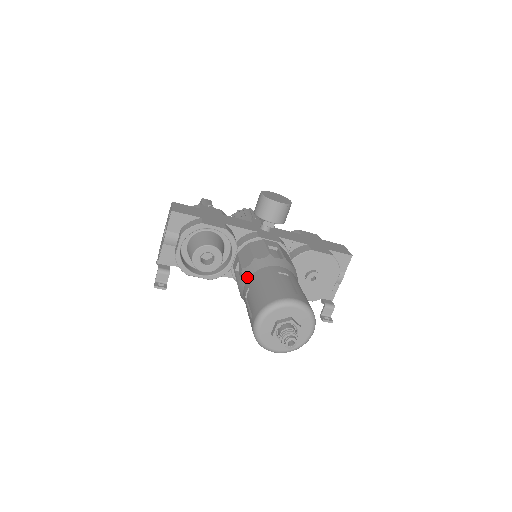
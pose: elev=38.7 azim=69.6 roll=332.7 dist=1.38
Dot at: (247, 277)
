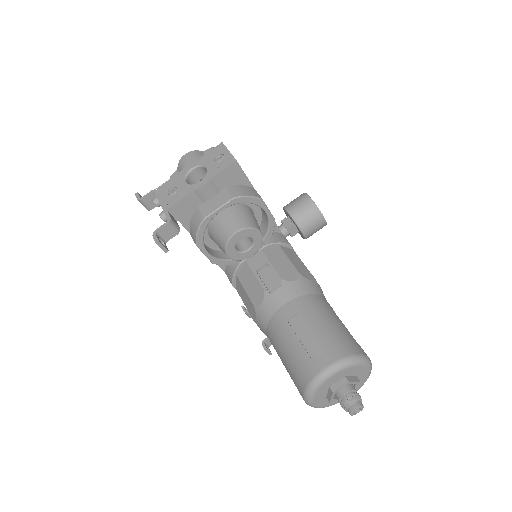
Dot at: (293, 295)
